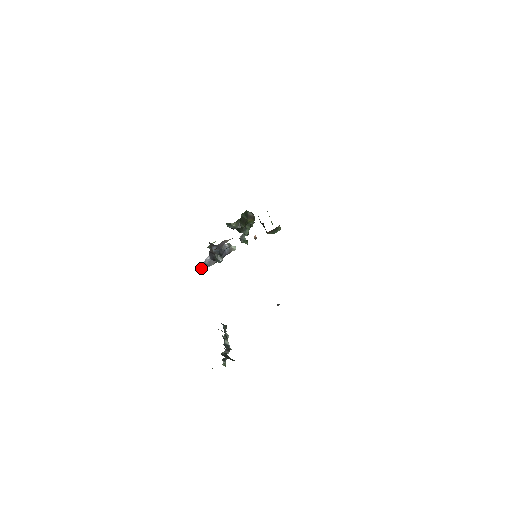
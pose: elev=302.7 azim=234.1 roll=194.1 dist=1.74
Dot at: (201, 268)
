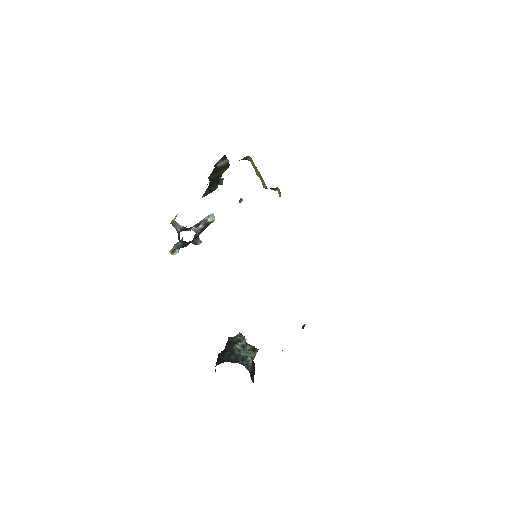
Dot at: (173, 253)
